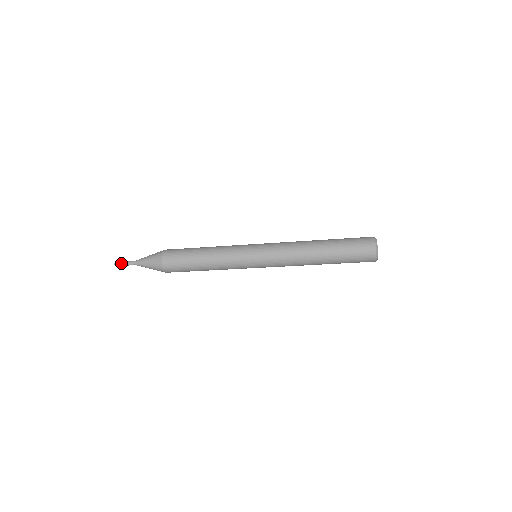
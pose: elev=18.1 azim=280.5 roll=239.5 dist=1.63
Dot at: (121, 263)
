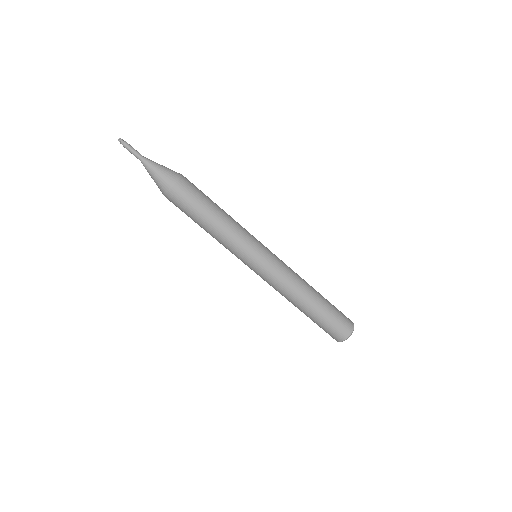
Dot at: (129, 145)
